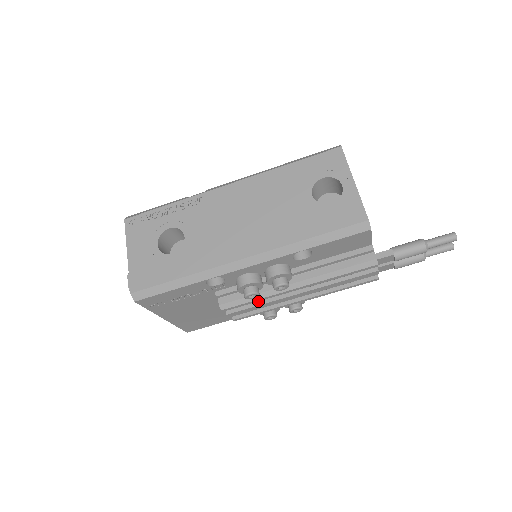
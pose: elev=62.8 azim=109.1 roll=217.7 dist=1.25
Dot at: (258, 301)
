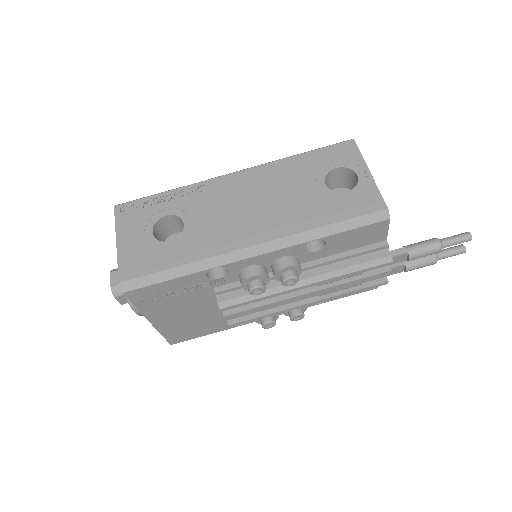
Dot at: (260, 302)
